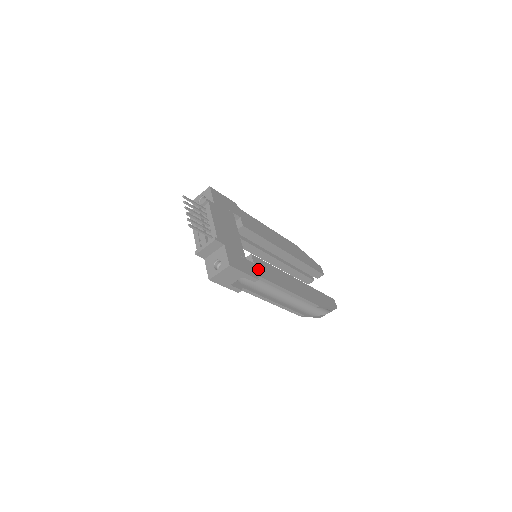
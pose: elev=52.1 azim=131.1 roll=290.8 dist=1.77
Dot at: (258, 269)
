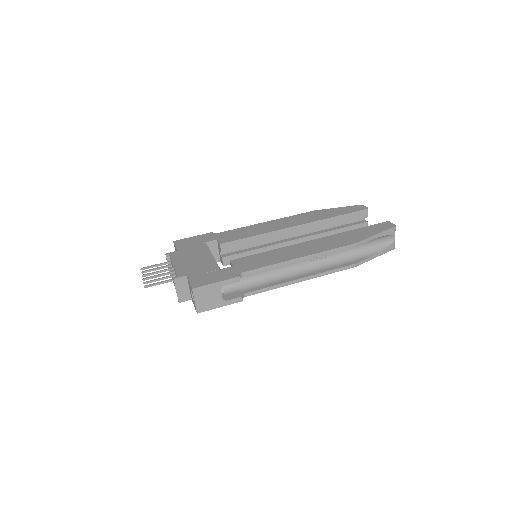
Dot at: (240, 268)
